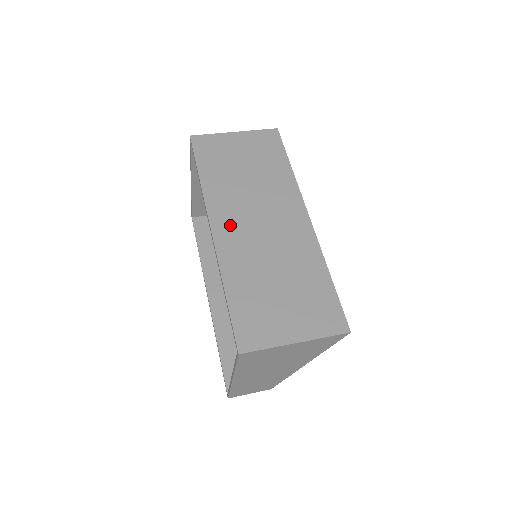
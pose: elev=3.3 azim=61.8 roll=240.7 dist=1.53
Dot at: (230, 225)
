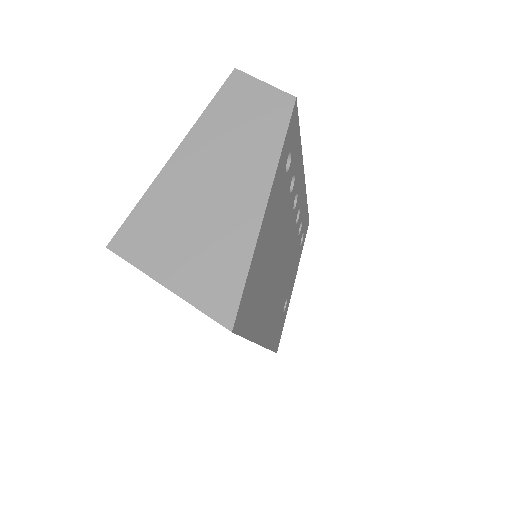
Dot at: occluded
